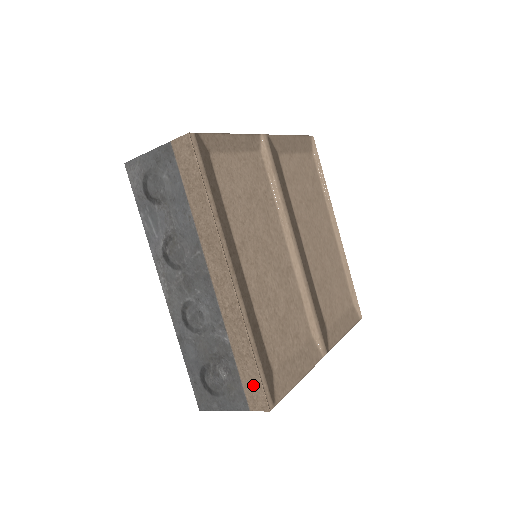
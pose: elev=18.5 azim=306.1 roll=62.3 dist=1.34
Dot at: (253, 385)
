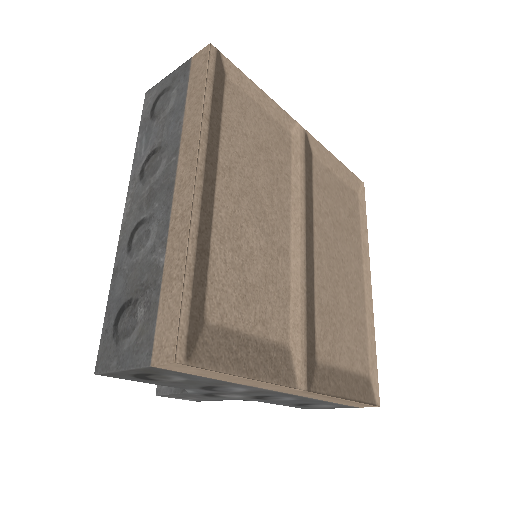
Dot at: (168, 322)
